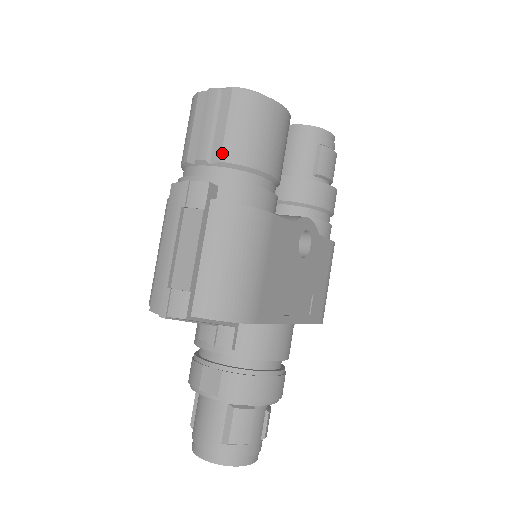
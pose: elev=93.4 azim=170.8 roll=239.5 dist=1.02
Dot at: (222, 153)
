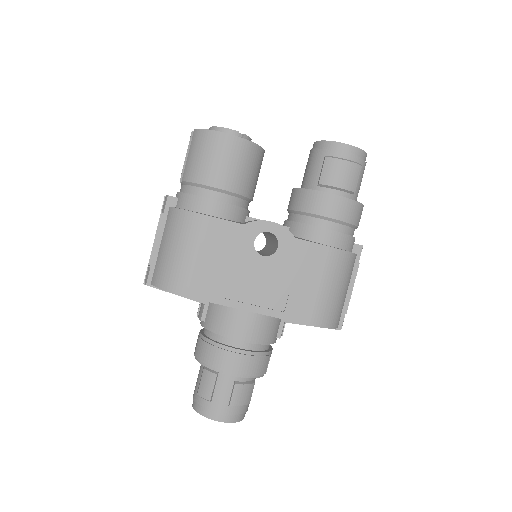
Dot at: (183, 175)
